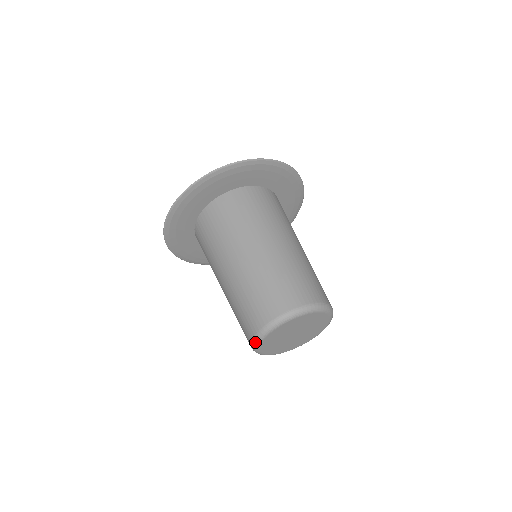
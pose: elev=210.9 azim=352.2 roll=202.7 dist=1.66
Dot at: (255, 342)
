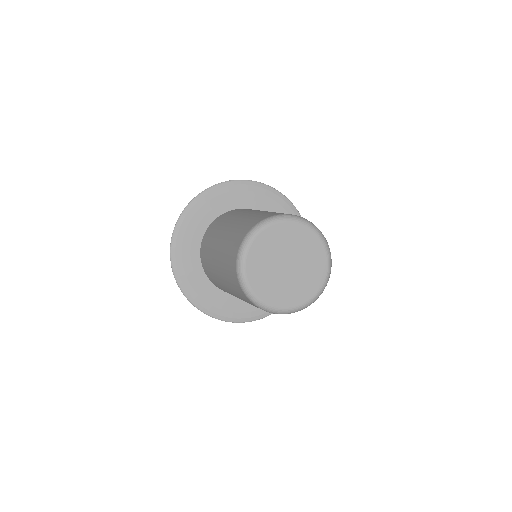
Dot at: (247, 294)
